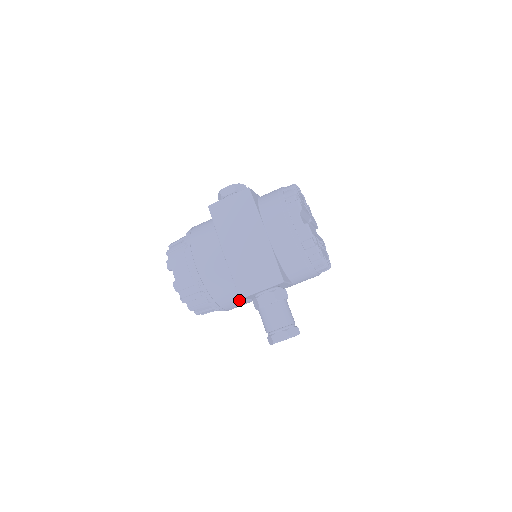
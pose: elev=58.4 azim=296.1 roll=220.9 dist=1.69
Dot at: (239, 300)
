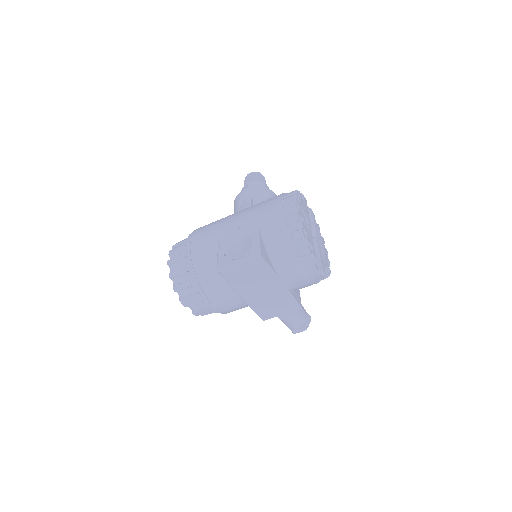
Dot at: occluded
